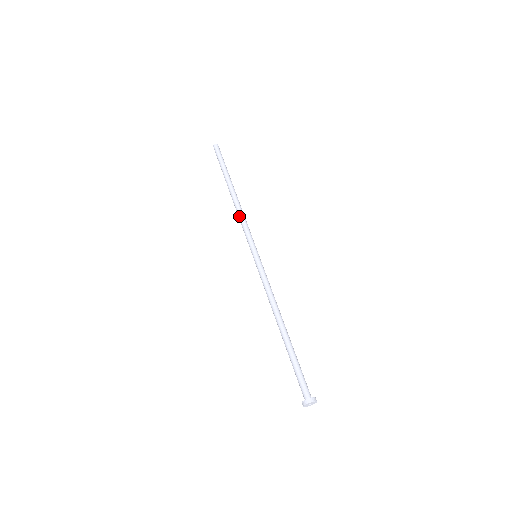
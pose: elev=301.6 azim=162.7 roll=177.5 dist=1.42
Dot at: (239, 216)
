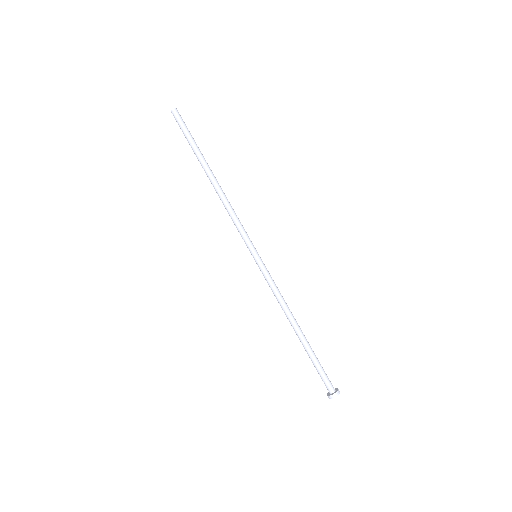
Dot at: (230, 209)
